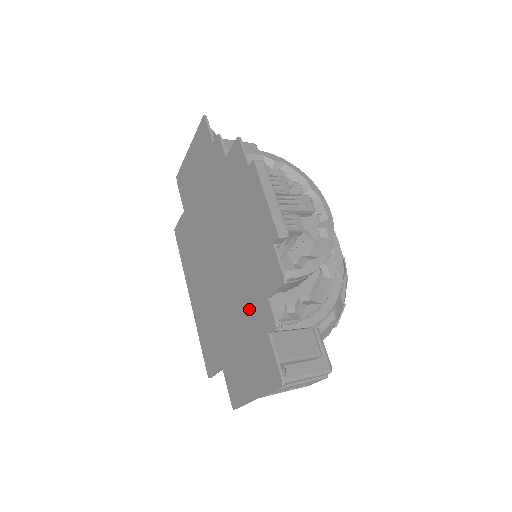
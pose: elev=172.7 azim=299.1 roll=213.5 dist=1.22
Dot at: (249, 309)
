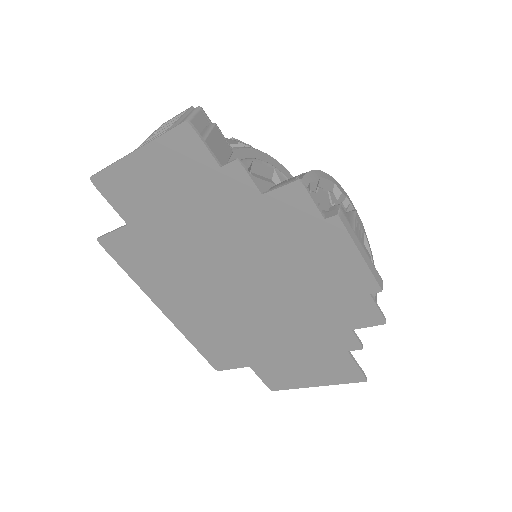
Dot at: (312, 334)
